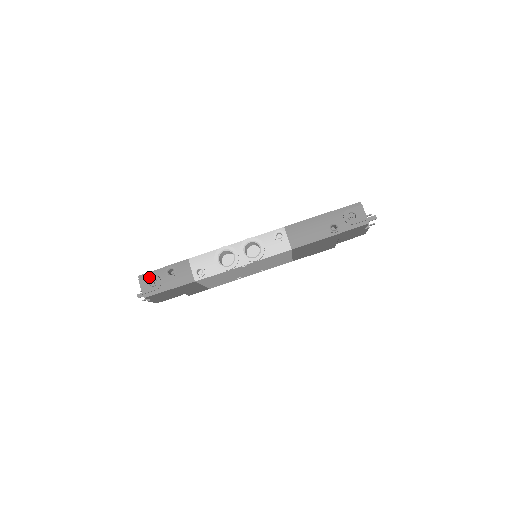
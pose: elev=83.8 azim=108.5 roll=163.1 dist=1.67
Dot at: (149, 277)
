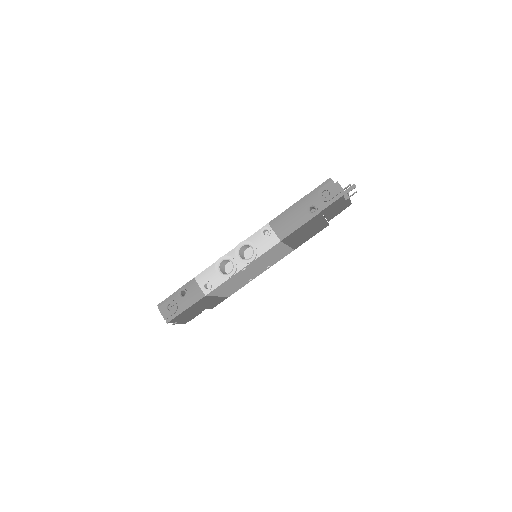
Dot at: (166, 303)
